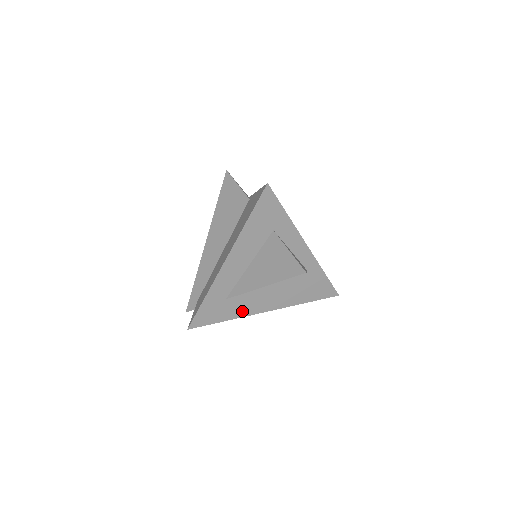
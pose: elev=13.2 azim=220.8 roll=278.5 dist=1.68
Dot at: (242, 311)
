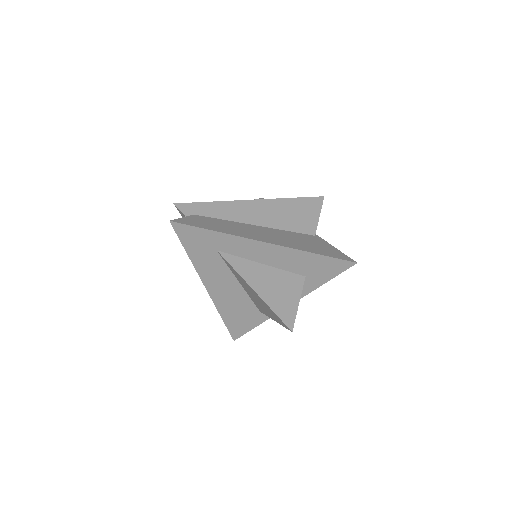
Dot at: (203, 267)
